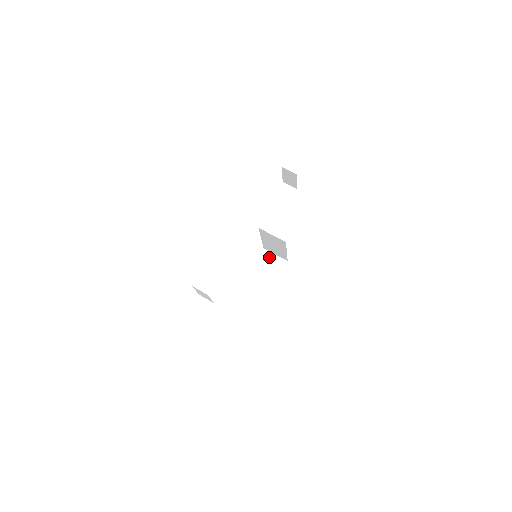
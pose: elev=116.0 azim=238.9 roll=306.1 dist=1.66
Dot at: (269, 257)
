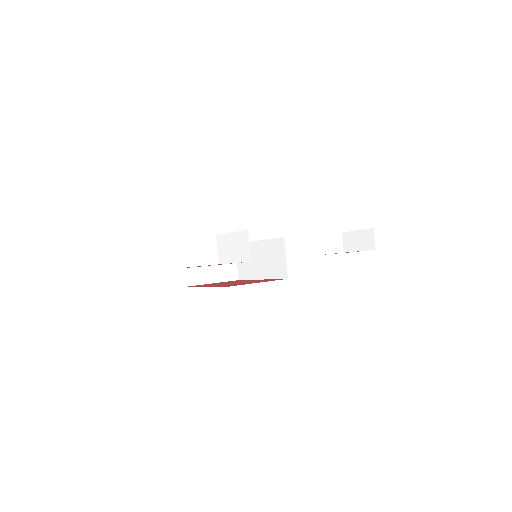
Dot at: occluded
